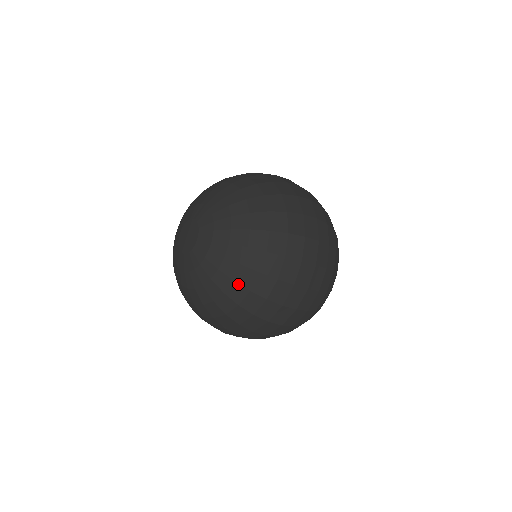
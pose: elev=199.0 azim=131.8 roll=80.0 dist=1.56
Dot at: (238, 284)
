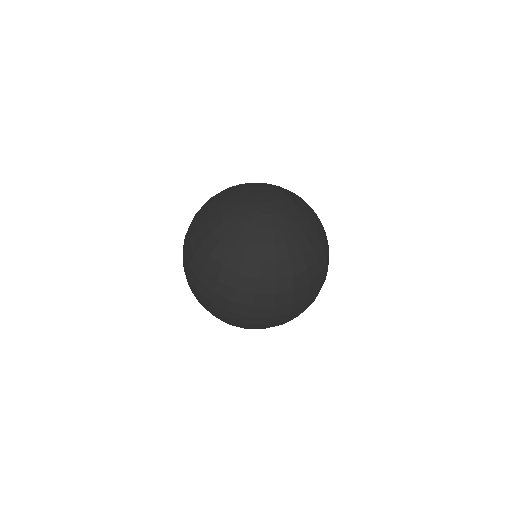
Dot at: (291, 265)
